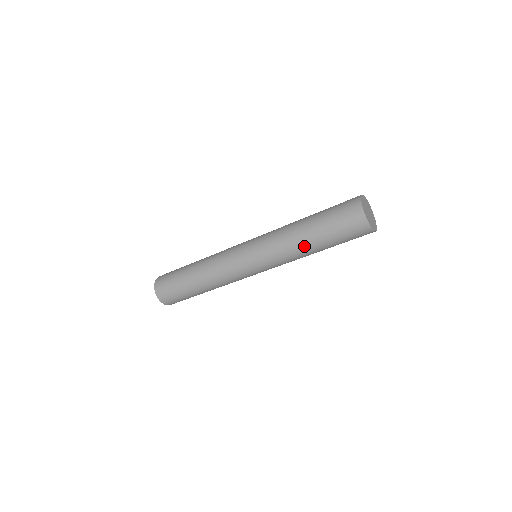
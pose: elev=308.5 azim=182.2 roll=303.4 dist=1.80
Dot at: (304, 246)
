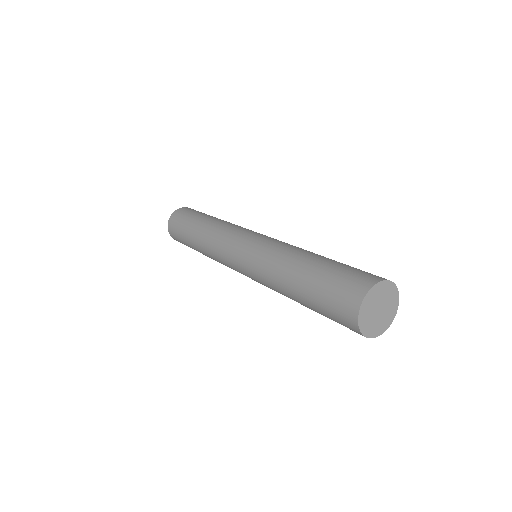
Dot at: (288, 293)
